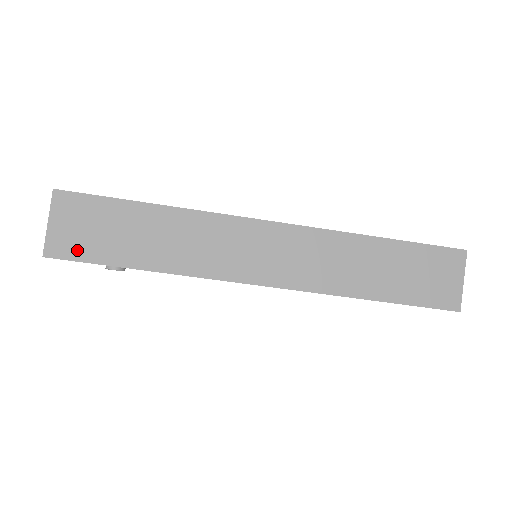
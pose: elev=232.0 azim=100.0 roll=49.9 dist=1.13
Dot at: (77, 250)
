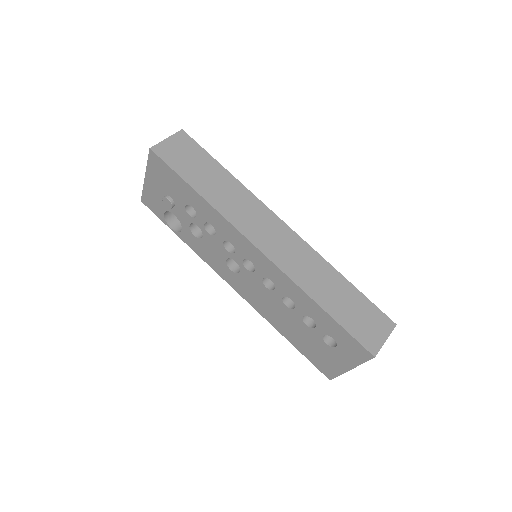
Dot at: (170, 159)
